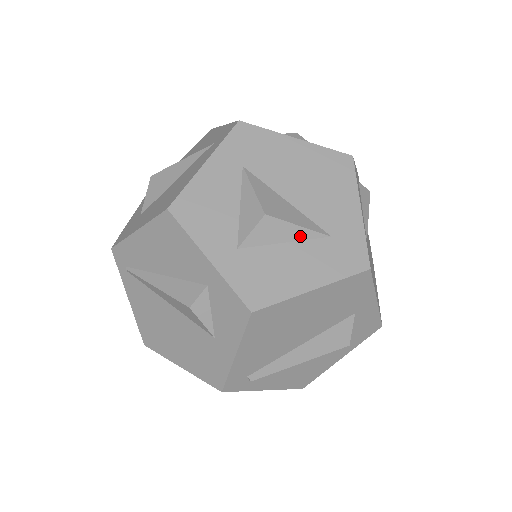
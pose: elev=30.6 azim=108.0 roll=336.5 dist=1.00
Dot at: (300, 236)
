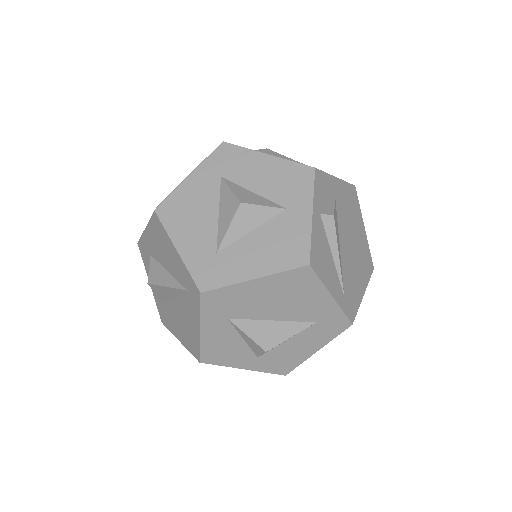
Dot at: (295, 335)
